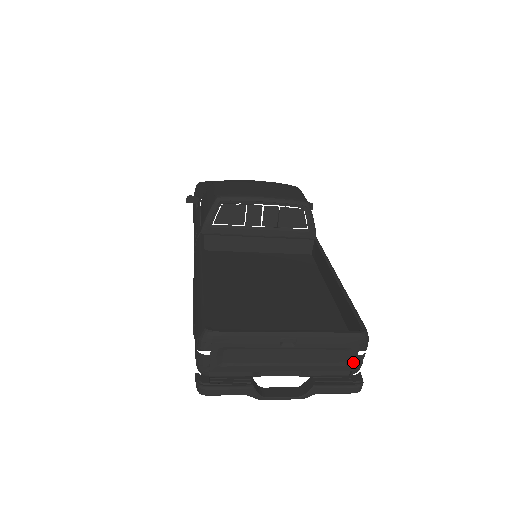
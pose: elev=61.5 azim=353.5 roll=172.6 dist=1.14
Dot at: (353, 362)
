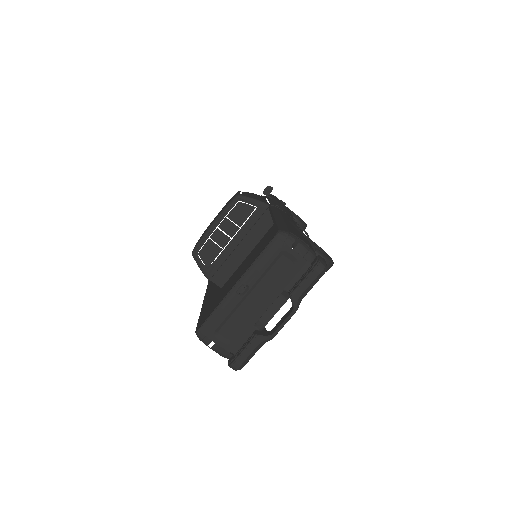
Dot at: (298, 256)
